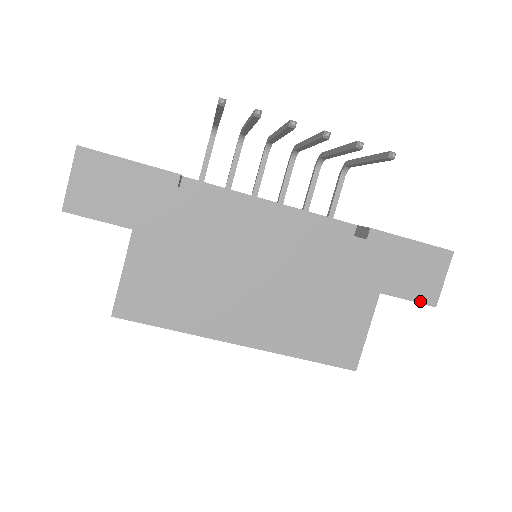
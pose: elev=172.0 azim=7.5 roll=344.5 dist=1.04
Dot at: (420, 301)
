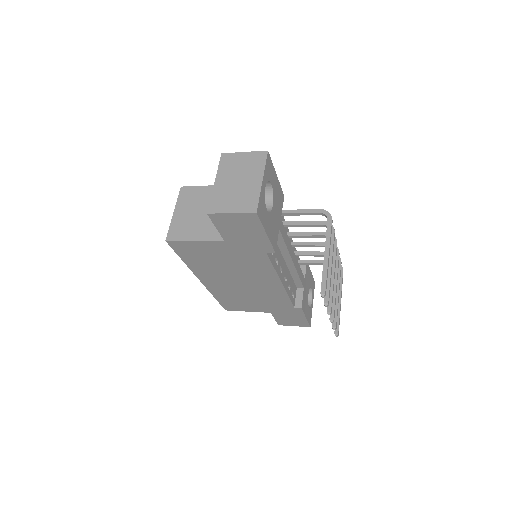
Dot at: (277, 322)
